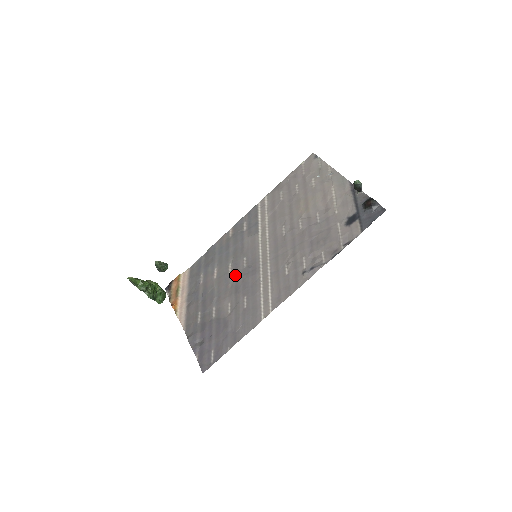
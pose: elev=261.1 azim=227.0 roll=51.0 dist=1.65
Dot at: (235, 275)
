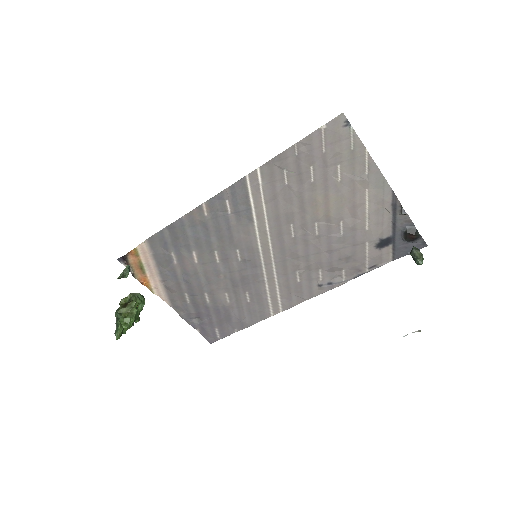
Dot at: (227, 267)
